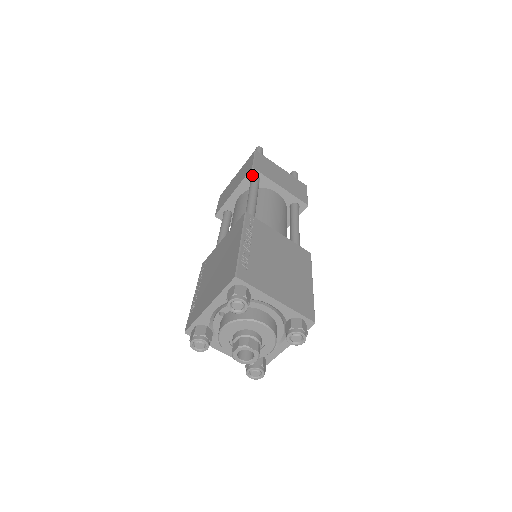
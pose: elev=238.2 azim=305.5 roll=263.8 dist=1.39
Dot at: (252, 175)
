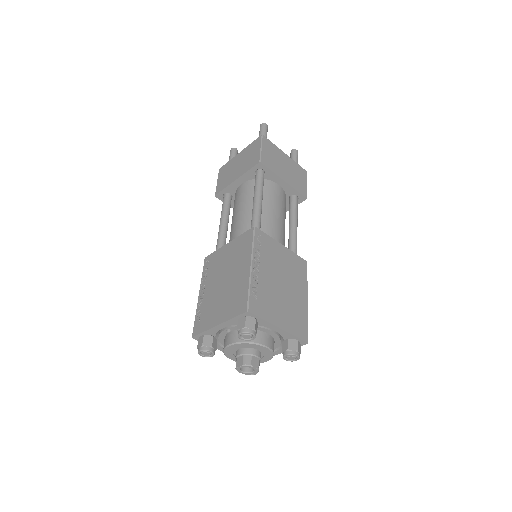
Dot at: (258, 168)
